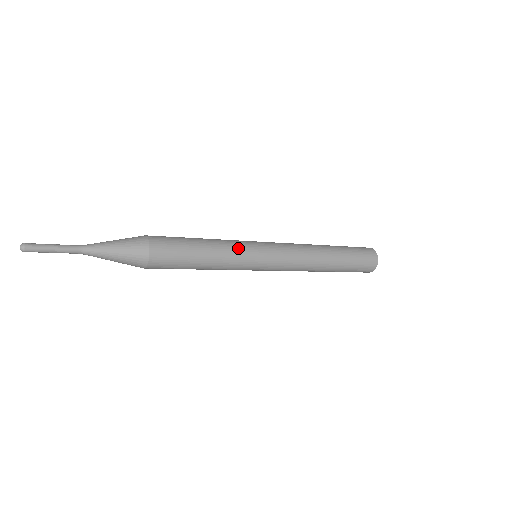
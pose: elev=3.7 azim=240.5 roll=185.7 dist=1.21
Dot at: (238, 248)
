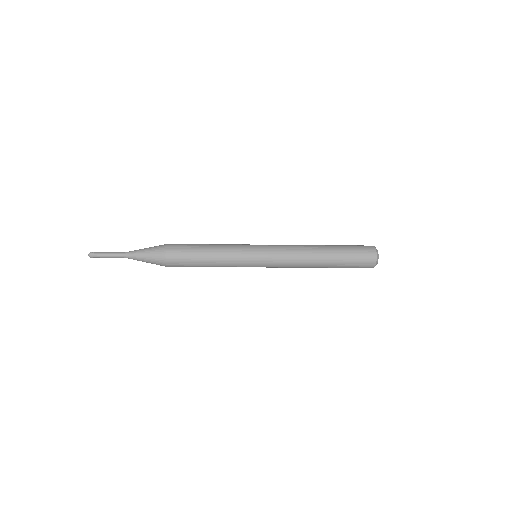
Dot at: (235, 251)
